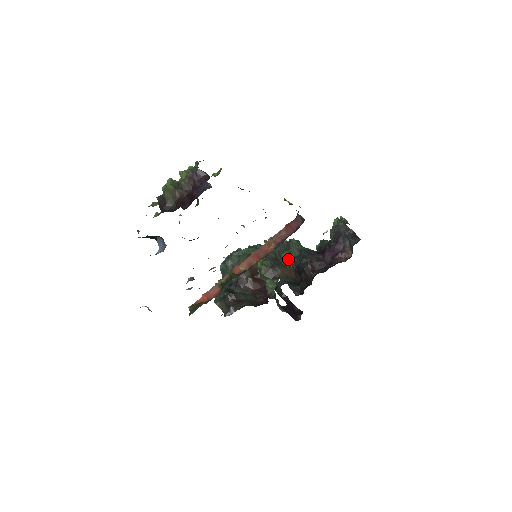
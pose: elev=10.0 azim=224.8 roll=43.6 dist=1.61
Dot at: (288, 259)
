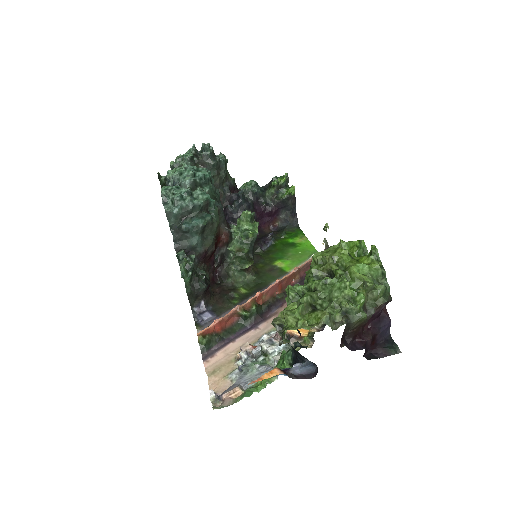
Dot at: occluded
